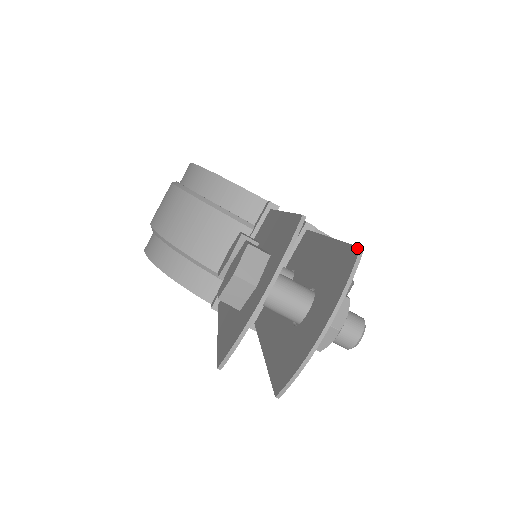
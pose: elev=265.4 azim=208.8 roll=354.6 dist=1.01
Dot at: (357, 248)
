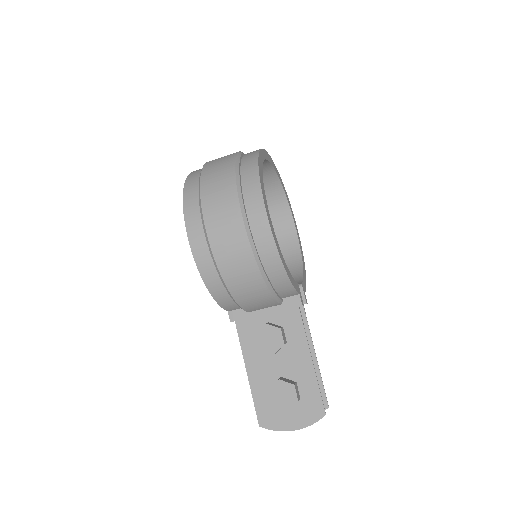
Dot at: (327, 405)
